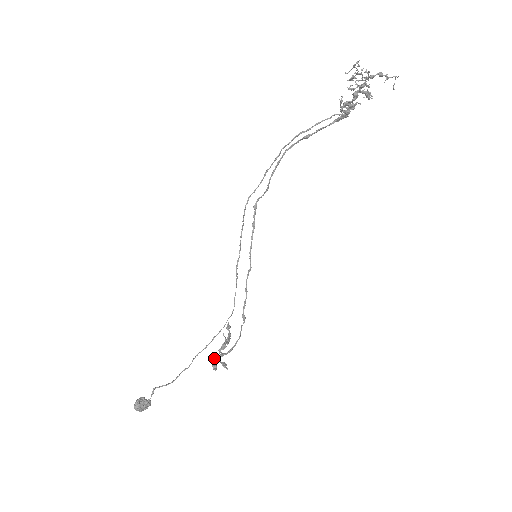
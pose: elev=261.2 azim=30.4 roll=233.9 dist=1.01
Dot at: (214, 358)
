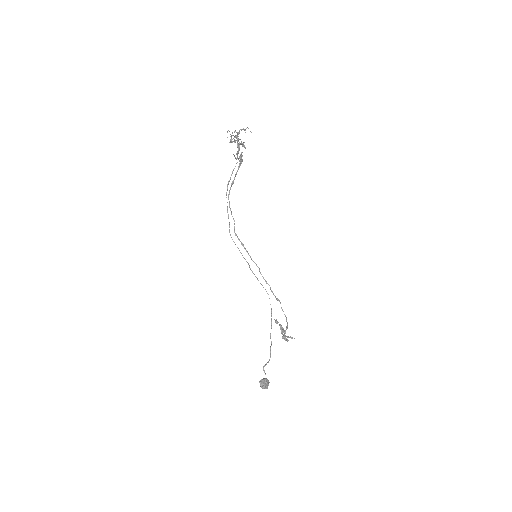
Dot at: (282, 336)
